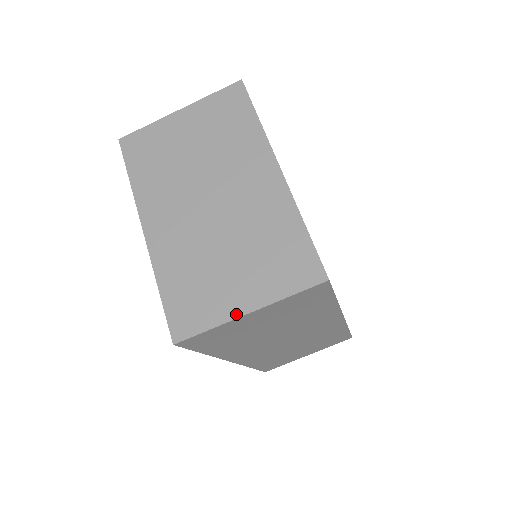
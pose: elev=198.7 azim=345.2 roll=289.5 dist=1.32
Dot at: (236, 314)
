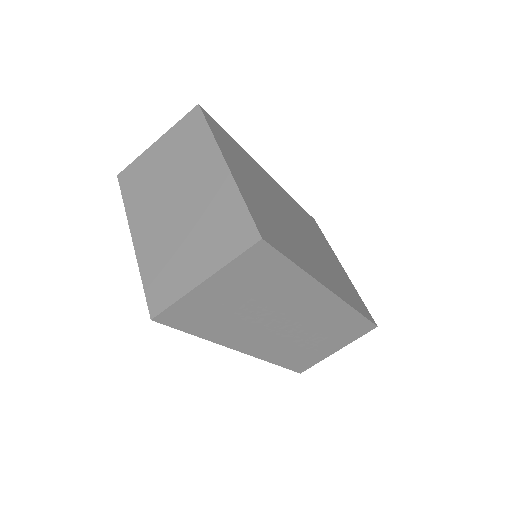
Dot at: (194, 284)
